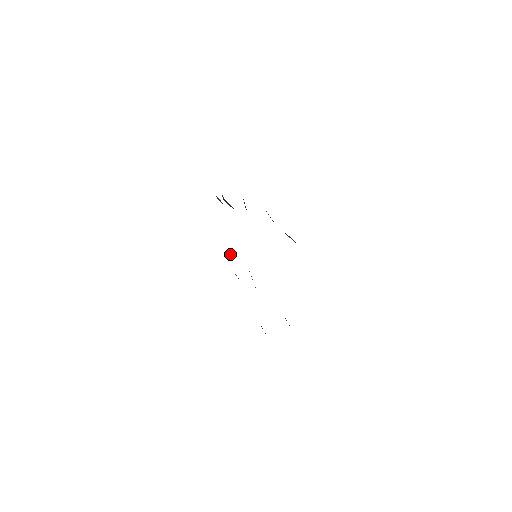
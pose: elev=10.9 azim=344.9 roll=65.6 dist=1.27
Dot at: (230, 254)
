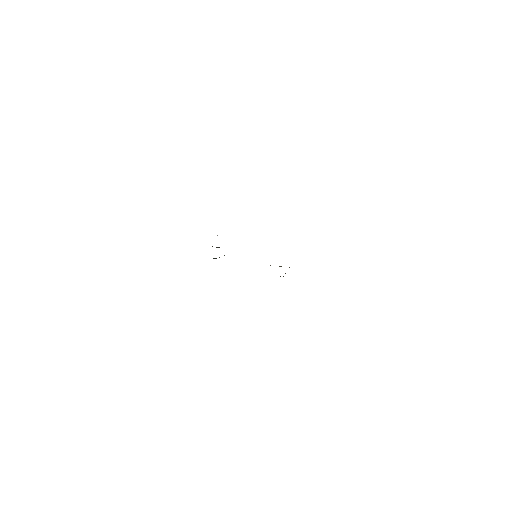
Dot at: occluded
